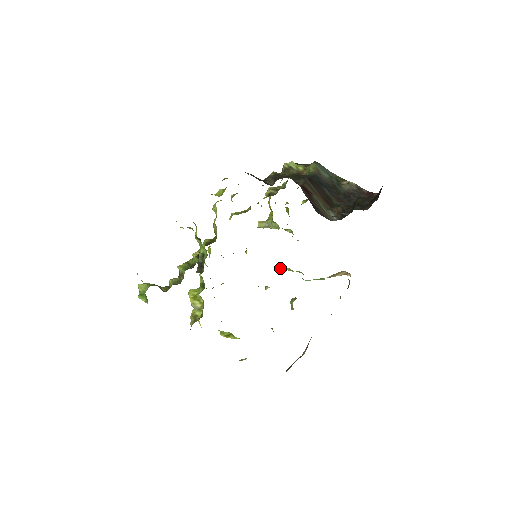
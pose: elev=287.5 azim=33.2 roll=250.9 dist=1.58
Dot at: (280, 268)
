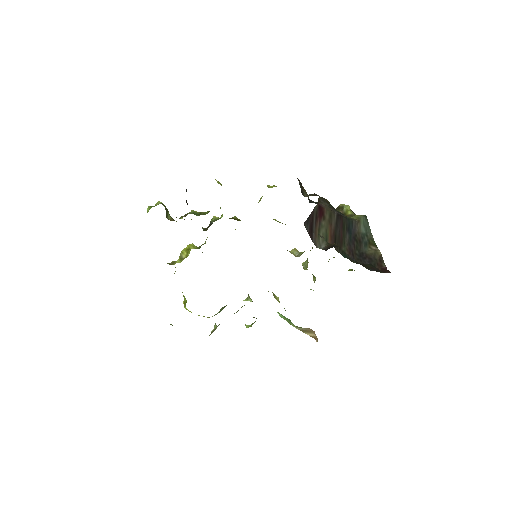
Dot at: (274, 294)
